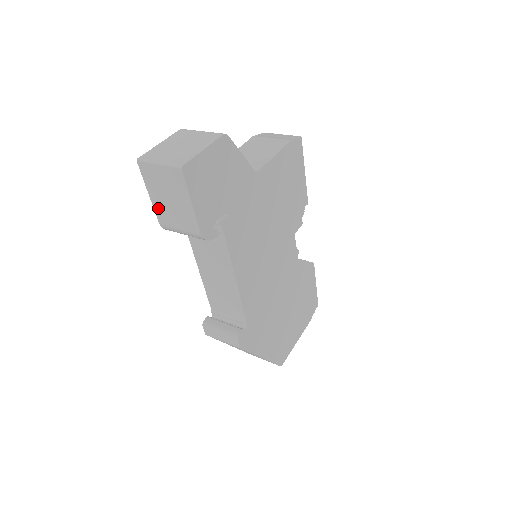
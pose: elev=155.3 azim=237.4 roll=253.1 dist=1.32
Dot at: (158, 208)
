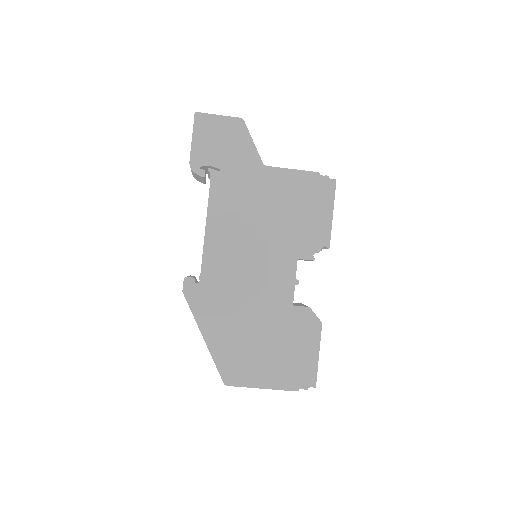
Dot at: occluded
